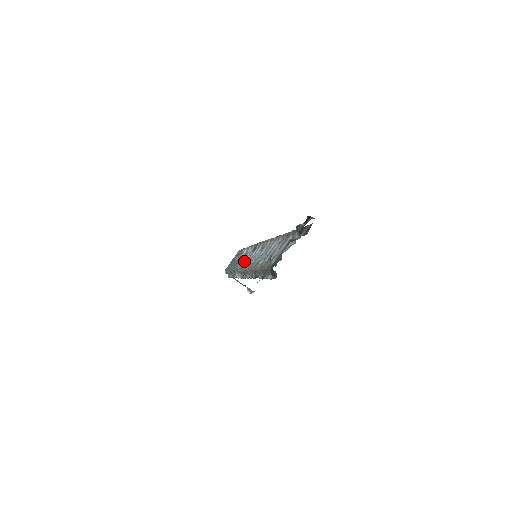
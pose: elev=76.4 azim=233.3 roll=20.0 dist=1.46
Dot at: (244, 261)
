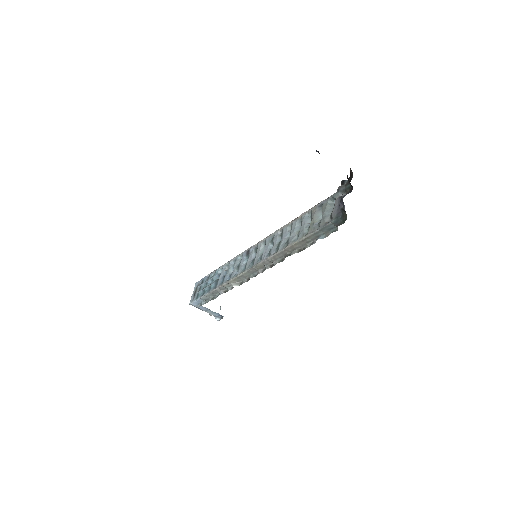
Dot at: (241, 267)
